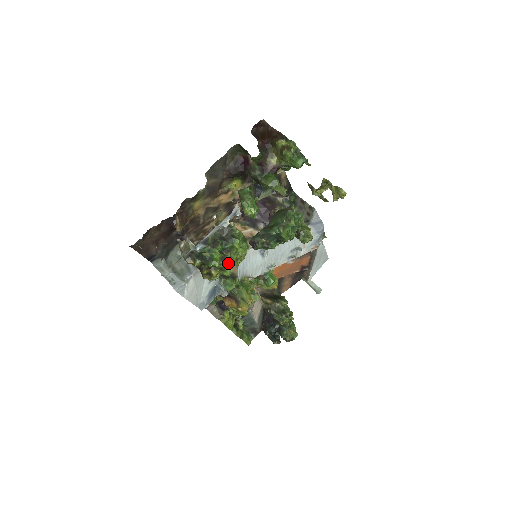
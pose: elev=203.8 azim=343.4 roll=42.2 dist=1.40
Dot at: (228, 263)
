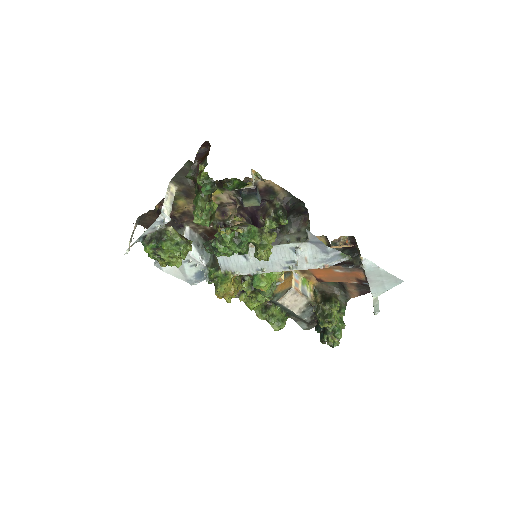
Dot at: (162, 258)
